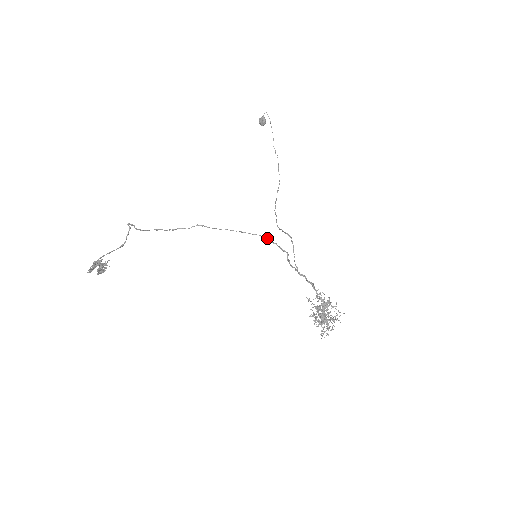
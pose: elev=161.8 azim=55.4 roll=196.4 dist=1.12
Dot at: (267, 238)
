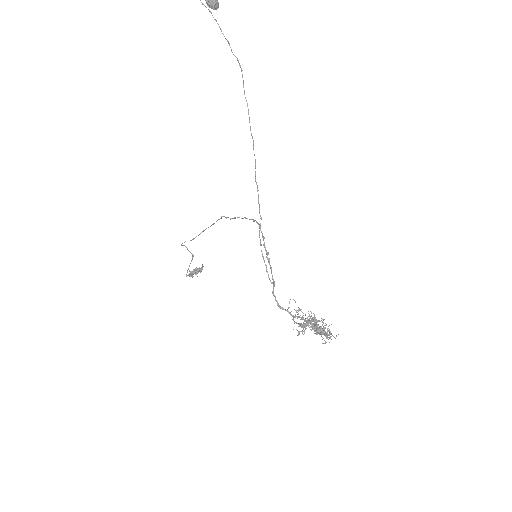
Dot at: occluded
